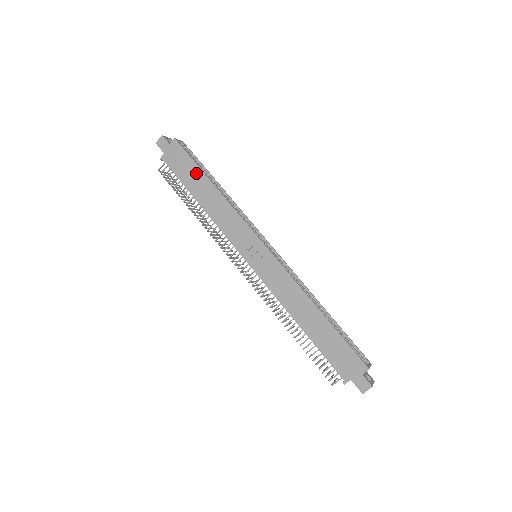
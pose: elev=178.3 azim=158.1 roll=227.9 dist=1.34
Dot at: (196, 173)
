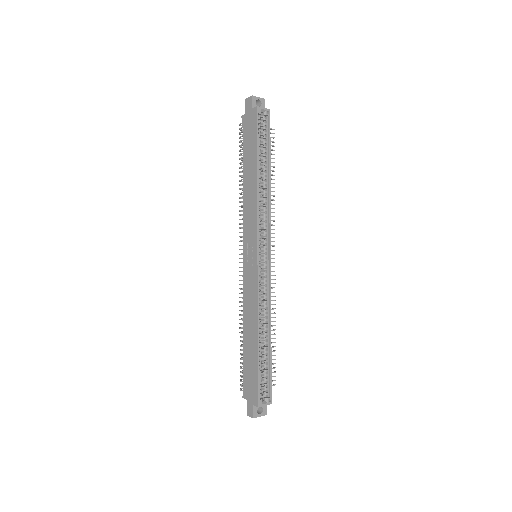
Dot at: (253, 152)
